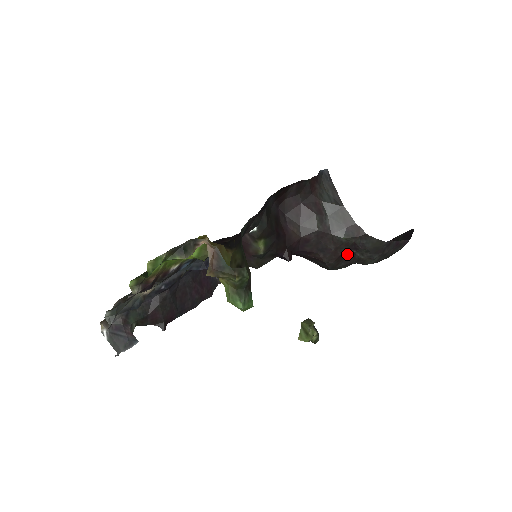
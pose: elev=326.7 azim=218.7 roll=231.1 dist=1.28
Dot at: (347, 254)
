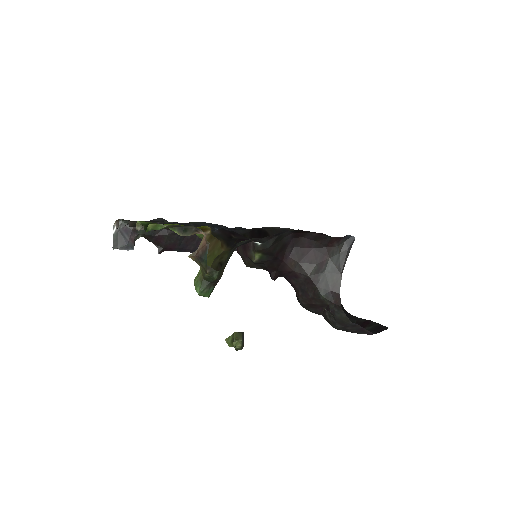
Dot at: (320, 307)
